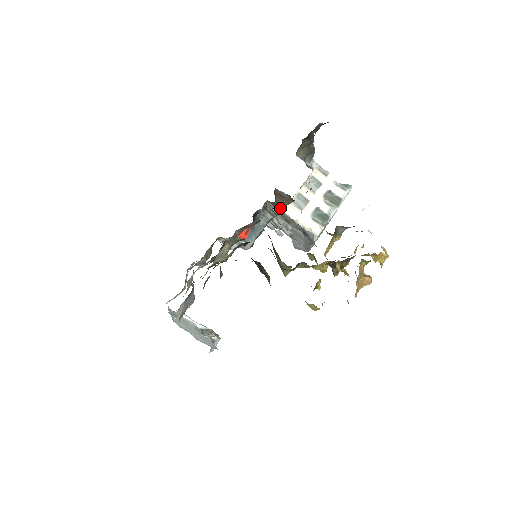
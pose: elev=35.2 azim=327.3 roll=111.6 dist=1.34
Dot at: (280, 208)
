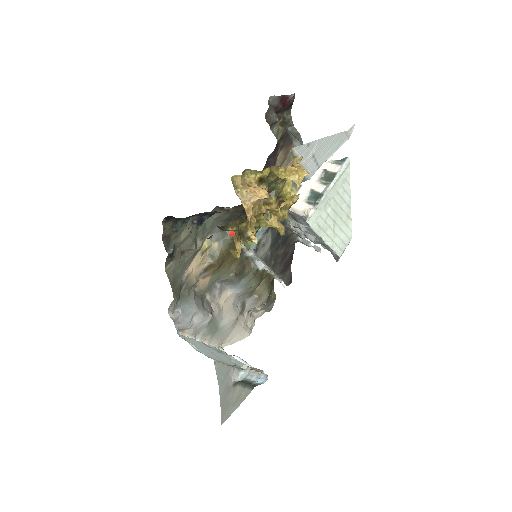
Dot at: occluded
